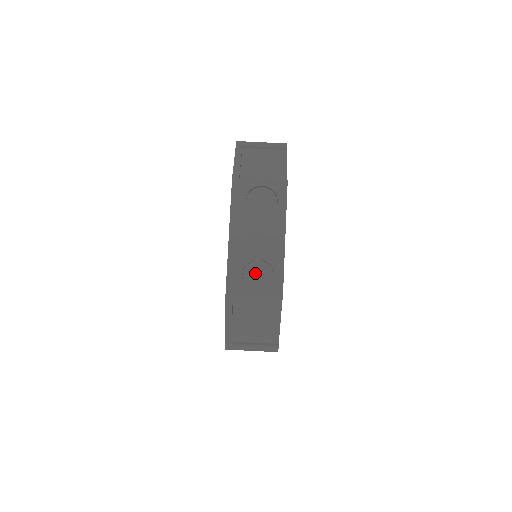
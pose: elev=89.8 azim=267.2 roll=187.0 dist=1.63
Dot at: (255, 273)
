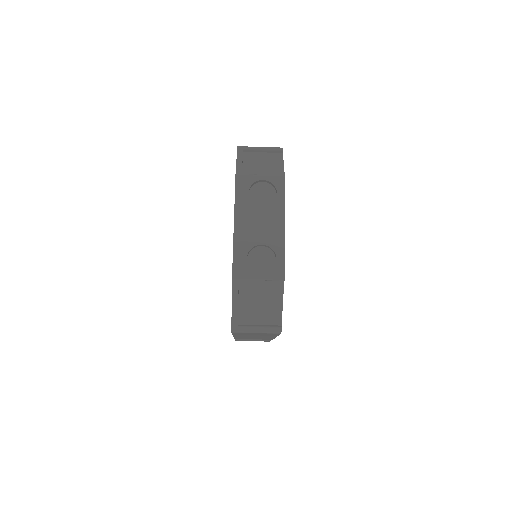
Dot at: (258, 257)
